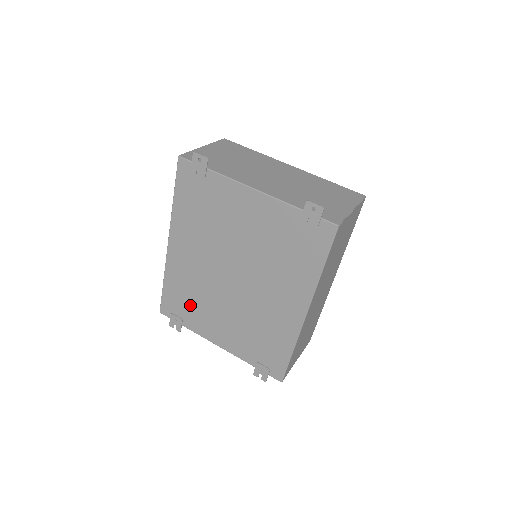
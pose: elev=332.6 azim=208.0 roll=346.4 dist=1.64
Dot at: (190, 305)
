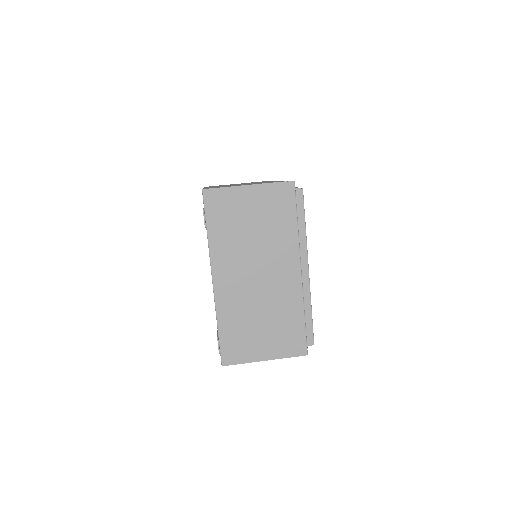
Dot at: occluded
